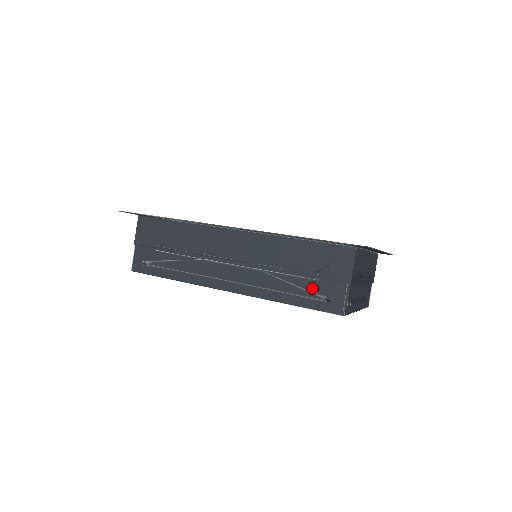
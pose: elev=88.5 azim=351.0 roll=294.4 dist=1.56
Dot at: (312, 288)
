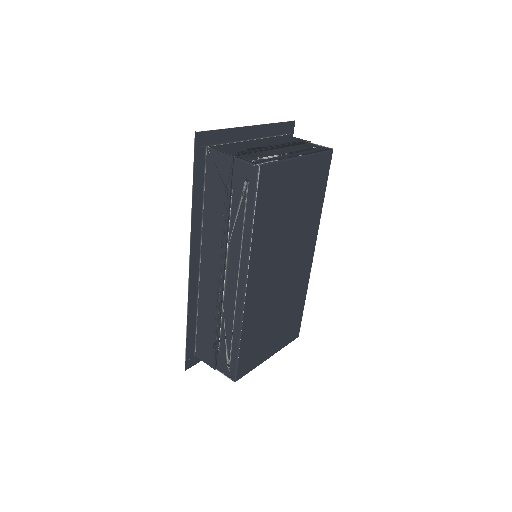
Dot at: (239, 196)
